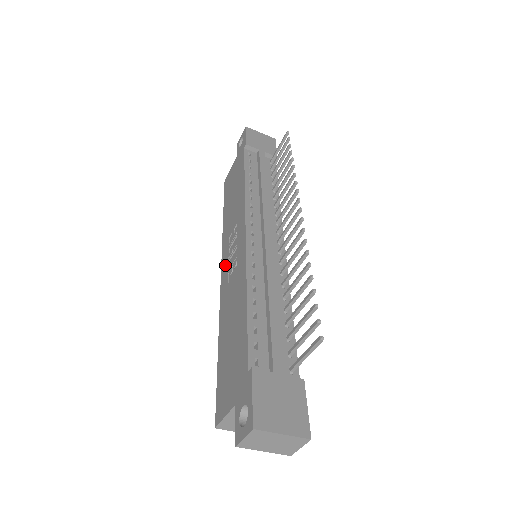
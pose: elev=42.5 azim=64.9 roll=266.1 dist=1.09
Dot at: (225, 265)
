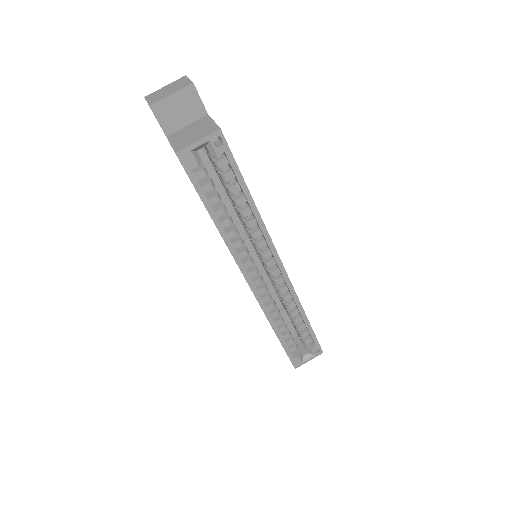
Dot at: occluded
